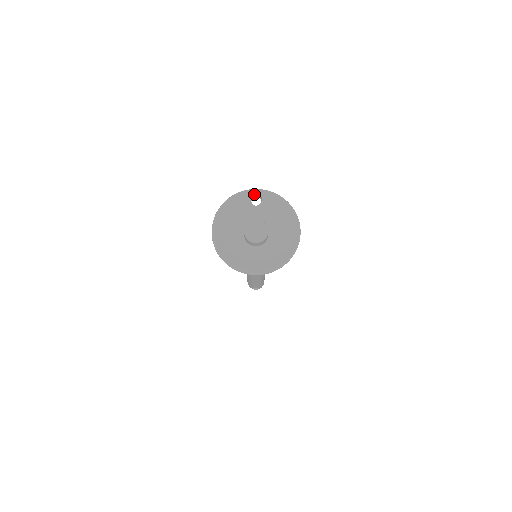
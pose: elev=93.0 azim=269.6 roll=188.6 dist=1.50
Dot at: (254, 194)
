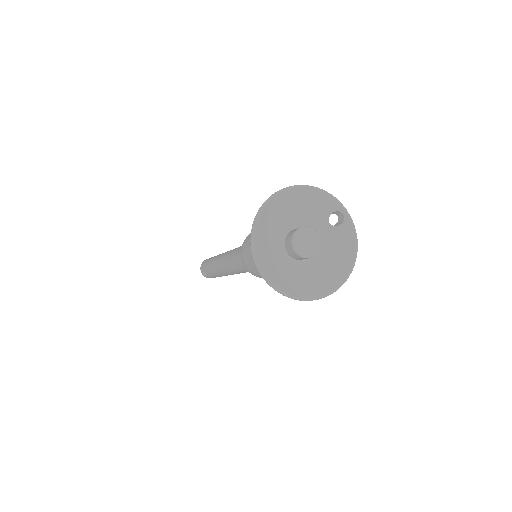
Dot at: (340, 212)
